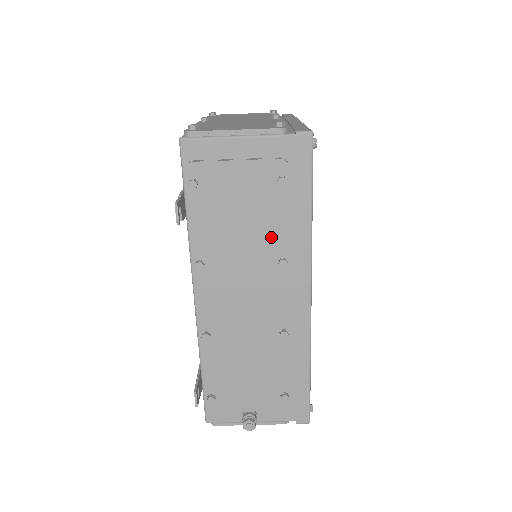
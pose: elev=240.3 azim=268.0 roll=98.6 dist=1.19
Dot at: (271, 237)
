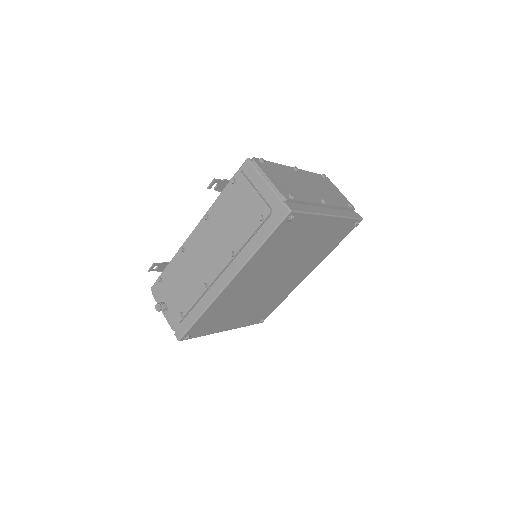
Dot at: (238, 237)
